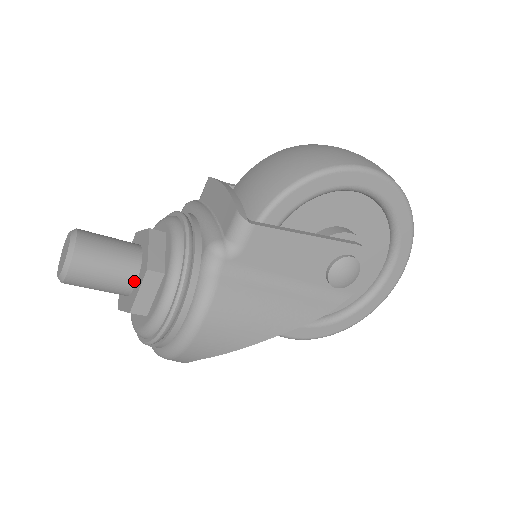
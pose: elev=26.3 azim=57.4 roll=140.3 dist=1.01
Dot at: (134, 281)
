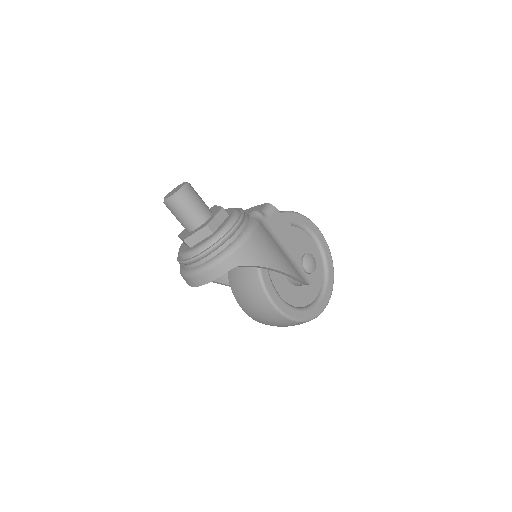
Dot at: (209, 216)
